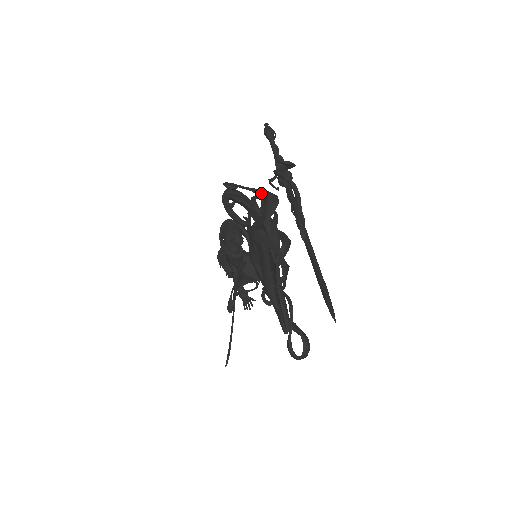
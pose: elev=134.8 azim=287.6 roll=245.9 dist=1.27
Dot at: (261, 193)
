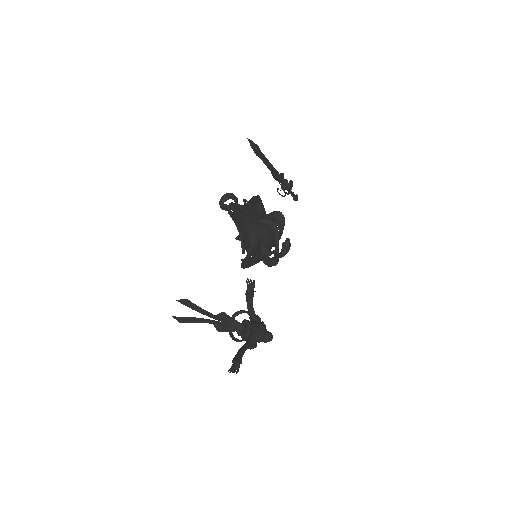
Dot at: occluded
